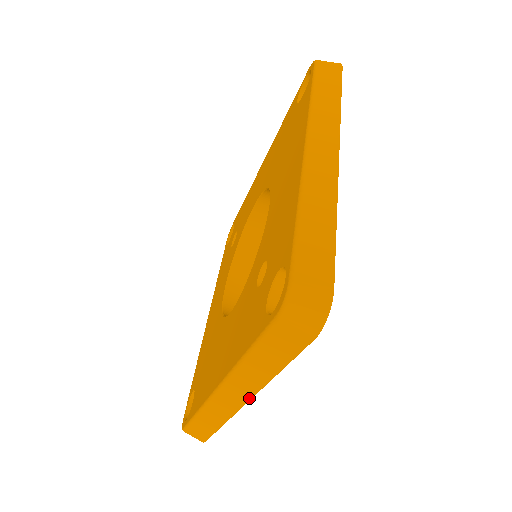
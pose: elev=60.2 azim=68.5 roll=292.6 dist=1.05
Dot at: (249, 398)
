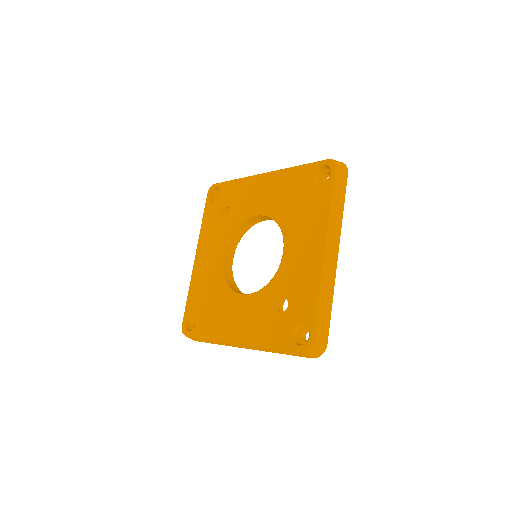
Dot at: (253, 349)
